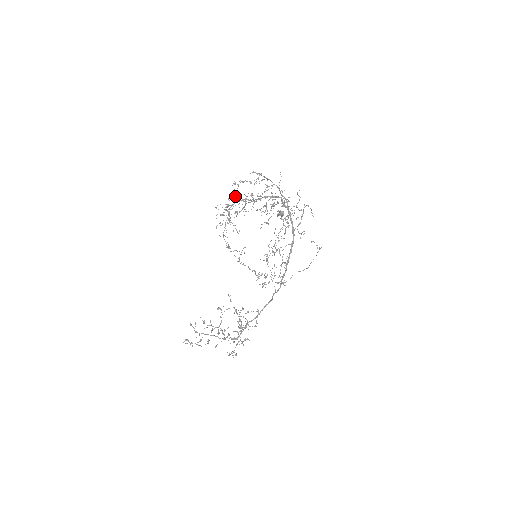
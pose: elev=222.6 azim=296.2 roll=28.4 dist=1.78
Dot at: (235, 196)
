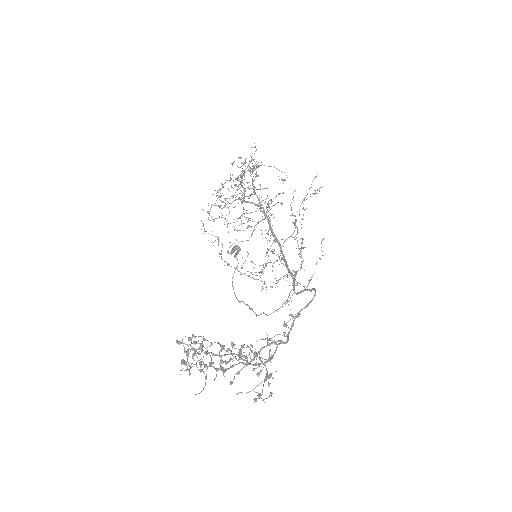
Dot at: (230, 178)
